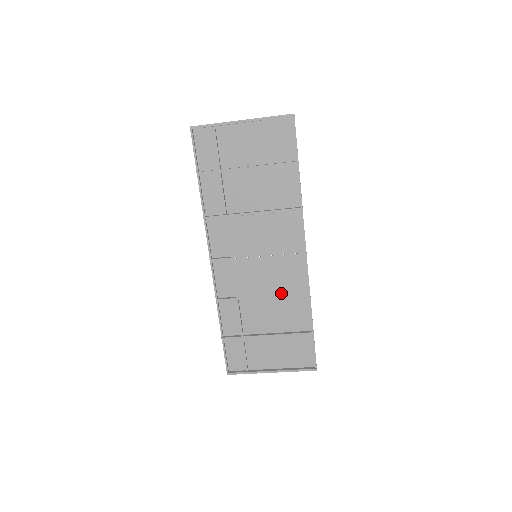
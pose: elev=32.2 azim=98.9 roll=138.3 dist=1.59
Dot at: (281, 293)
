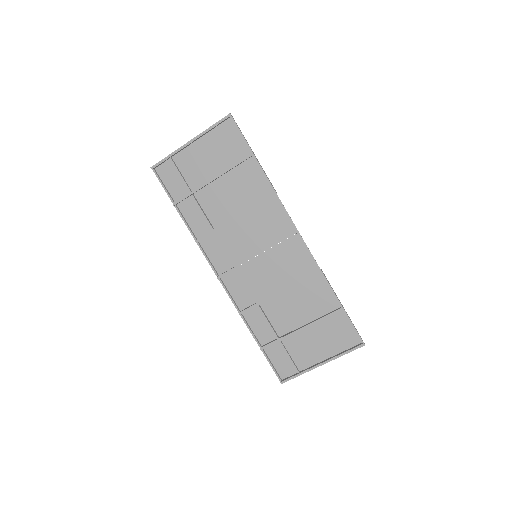
Dot at: (294, 281)
